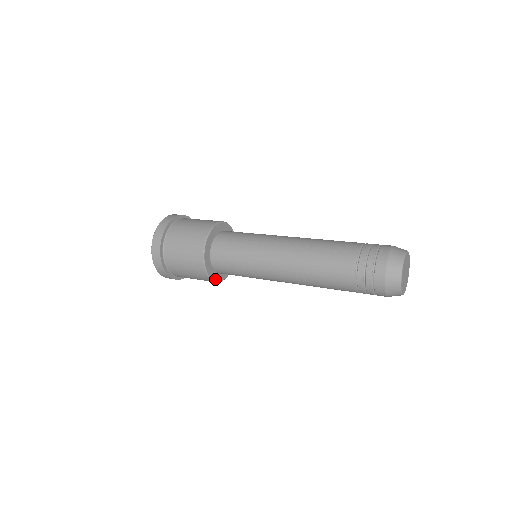
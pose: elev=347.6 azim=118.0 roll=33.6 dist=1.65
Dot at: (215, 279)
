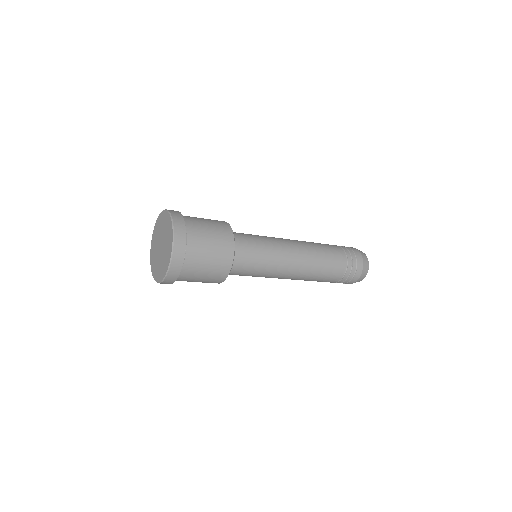
Dot at: (229, 271)
